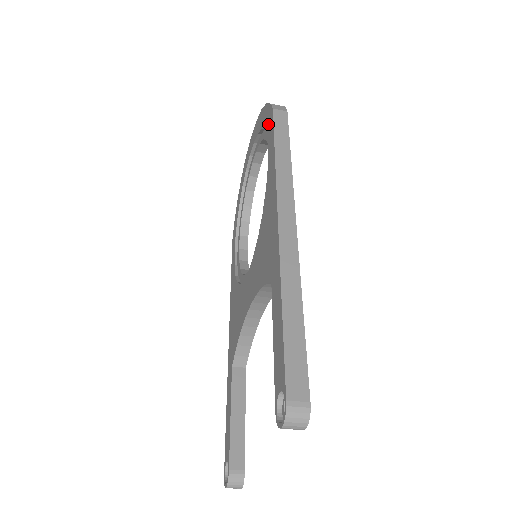
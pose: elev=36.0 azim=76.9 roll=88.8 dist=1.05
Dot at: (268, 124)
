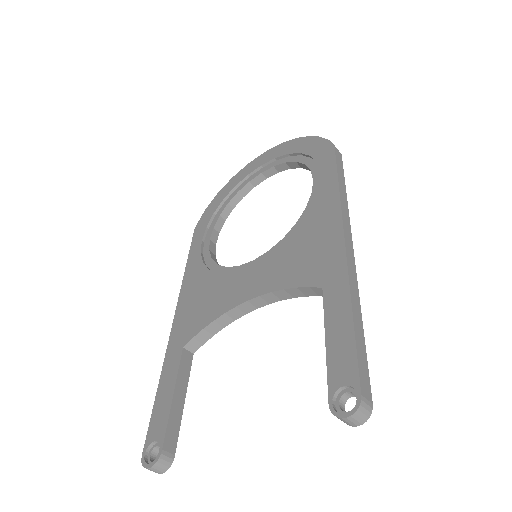
Dot at: (321, 154)
